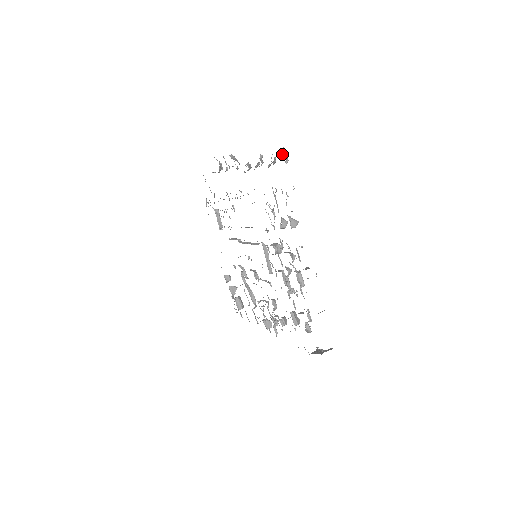
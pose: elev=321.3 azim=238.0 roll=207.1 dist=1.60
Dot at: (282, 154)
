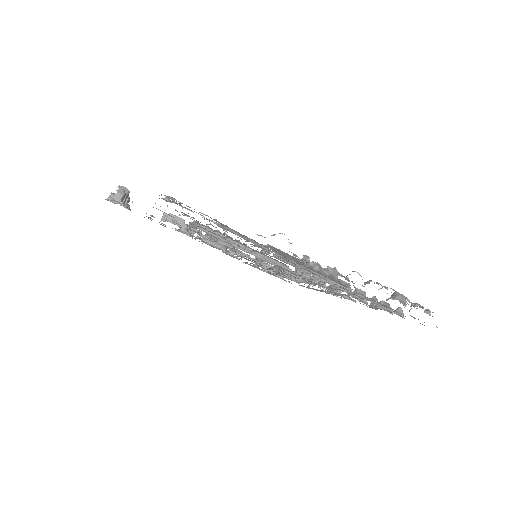
Dot at: occluded
